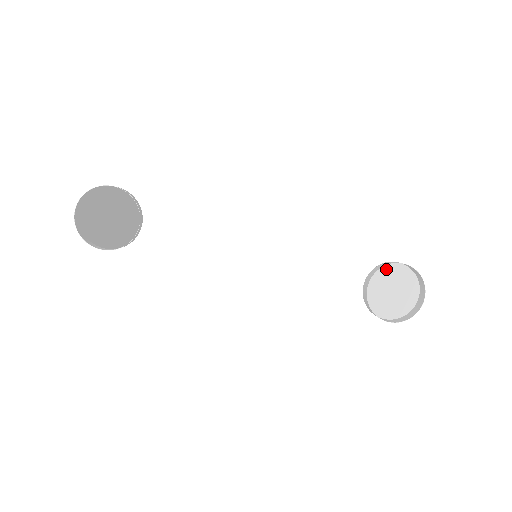
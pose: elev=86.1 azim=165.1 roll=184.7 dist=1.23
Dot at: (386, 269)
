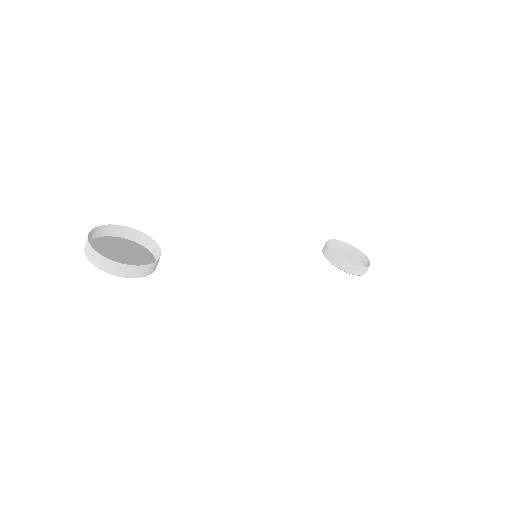
Dot at: occluded
